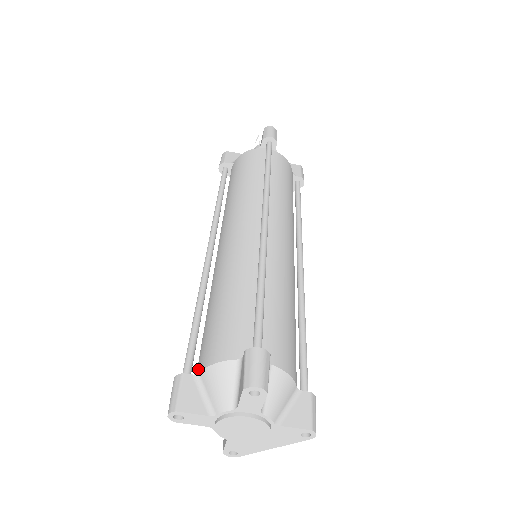
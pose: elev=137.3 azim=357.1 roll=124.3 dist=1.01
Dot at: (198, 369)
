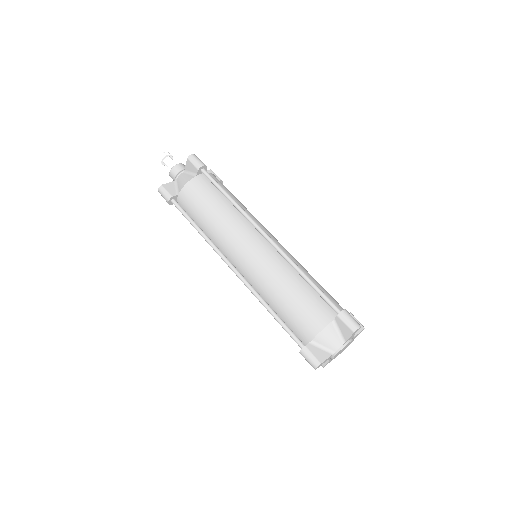
Dot at: (307, 339)
